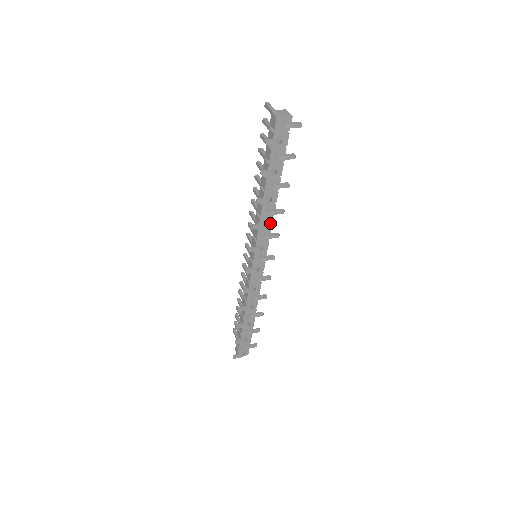
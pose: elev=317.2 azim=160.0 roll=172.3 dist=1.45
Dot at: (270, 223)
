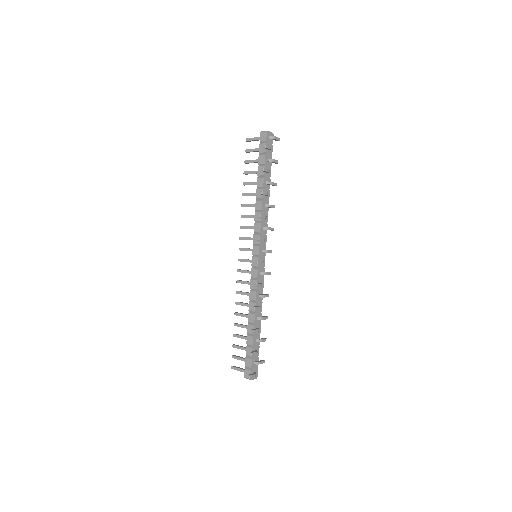
Dot at: (266, 218)
